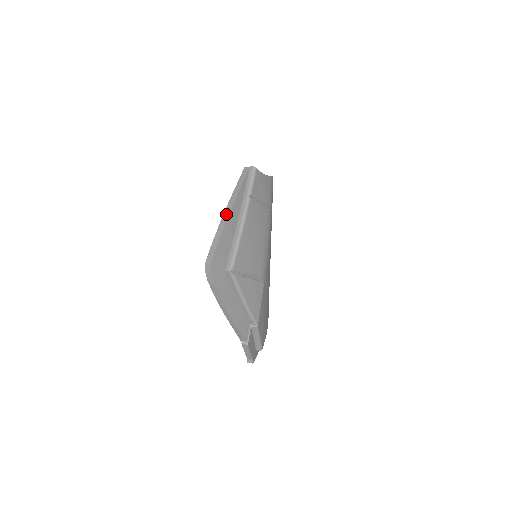
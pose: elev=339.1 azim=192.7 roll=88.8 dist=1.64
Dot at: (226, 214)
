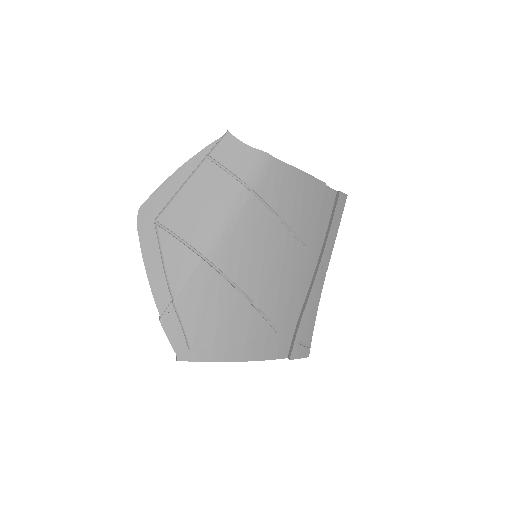
Dot at: (179, 169)
